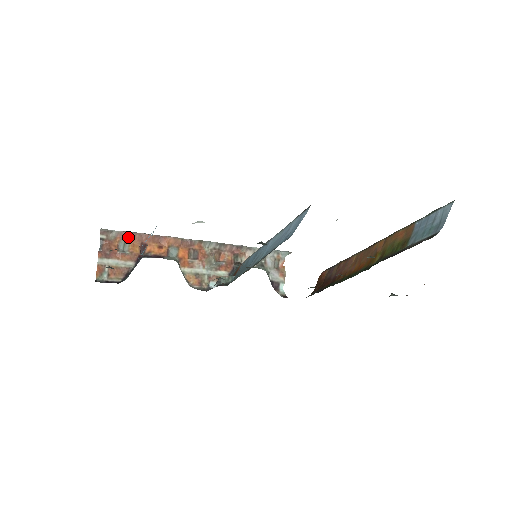
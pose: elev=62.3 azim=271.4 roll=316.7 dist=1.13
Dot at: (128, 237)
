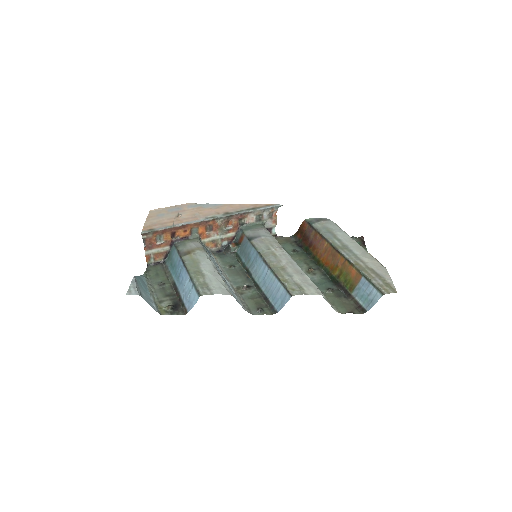
Dot at: (161, 232)
